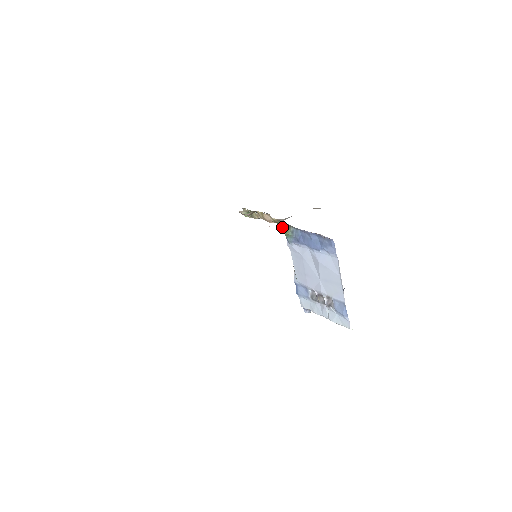
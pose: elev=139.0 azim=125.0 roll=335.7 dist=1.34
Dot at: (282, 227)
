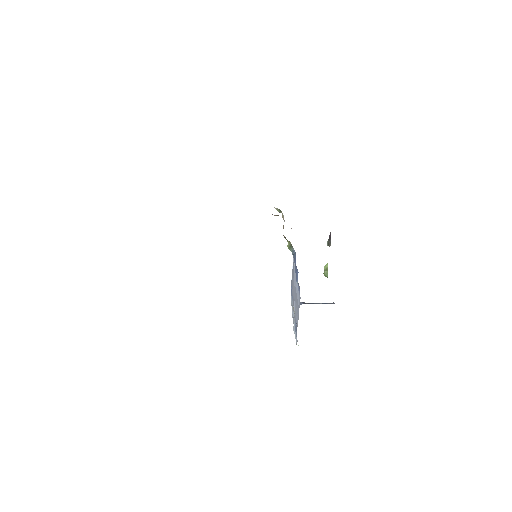
Dot at: (288, 243)
